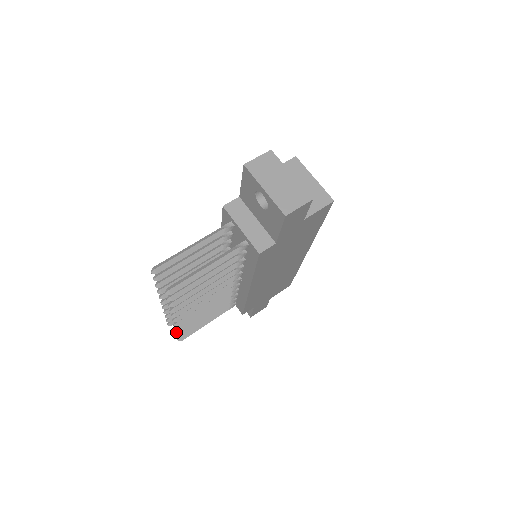
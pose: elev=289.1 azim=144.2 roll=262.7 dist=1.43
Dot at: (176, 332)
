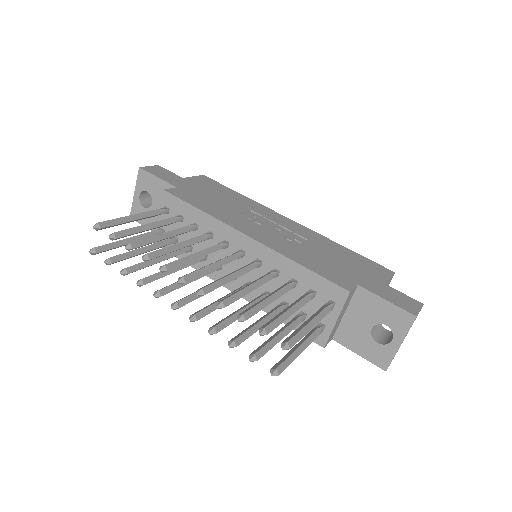
Dot at: (124, 273)
